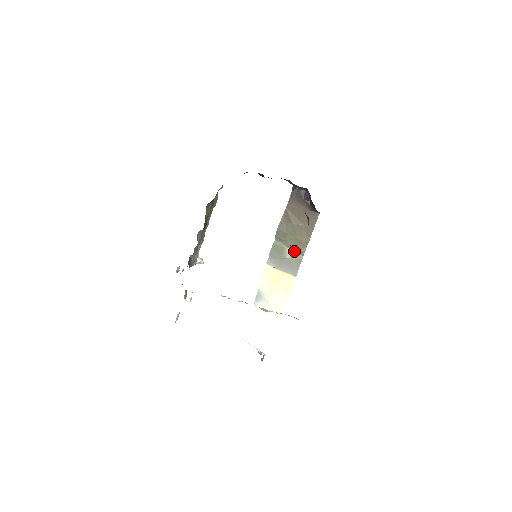
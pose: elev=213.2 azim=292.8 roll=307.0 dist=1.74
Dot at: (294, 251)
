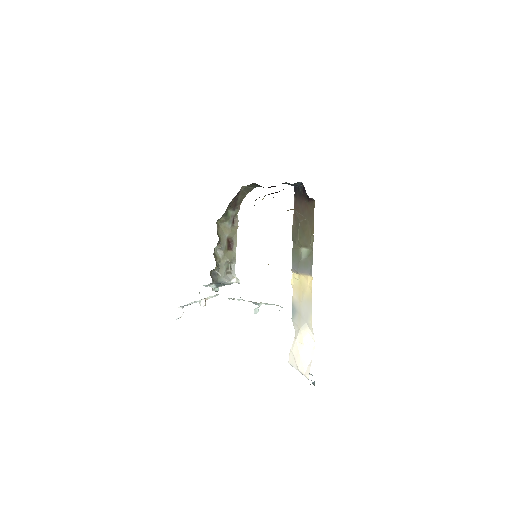
Dot at: (306, 249)
